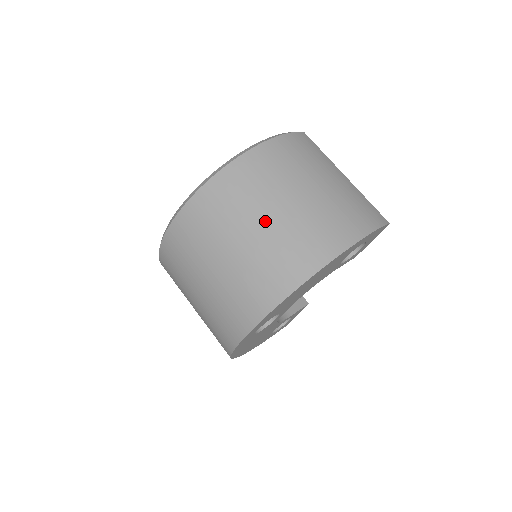
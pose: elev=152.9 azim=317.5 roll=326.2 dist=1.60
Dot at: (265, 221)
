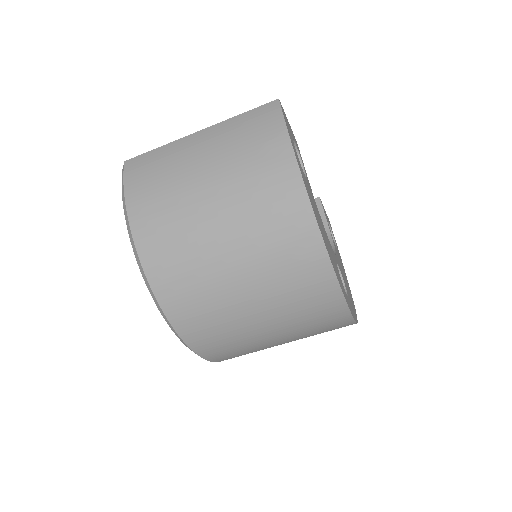
Dot at: (236, 269)
